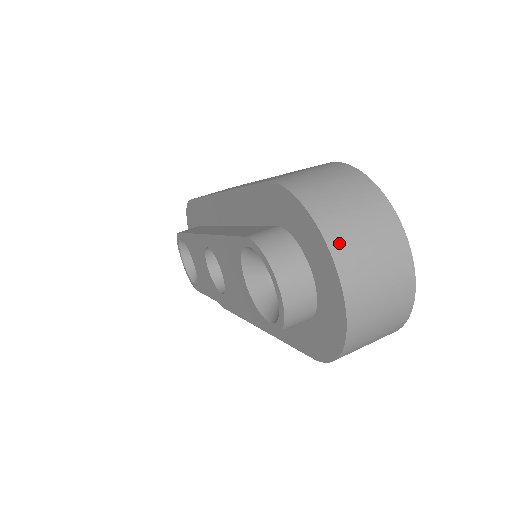
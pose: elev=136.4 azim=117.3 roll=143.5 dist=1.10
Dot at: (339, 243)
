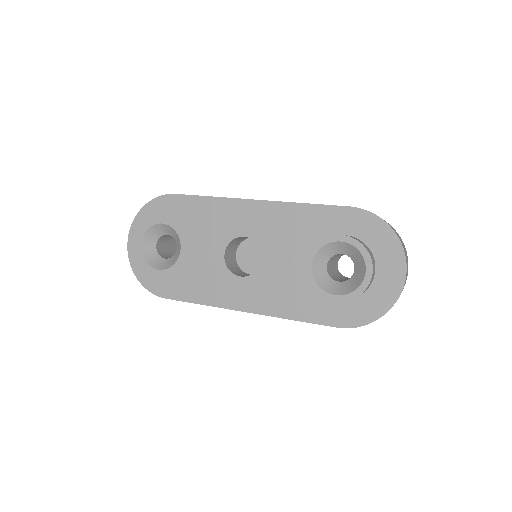
Dot at: (405, 253)
